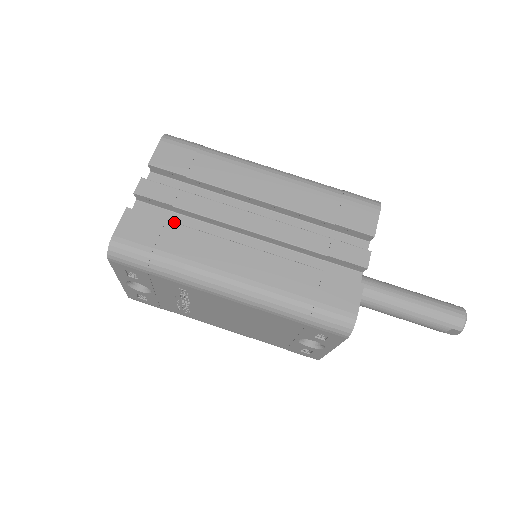
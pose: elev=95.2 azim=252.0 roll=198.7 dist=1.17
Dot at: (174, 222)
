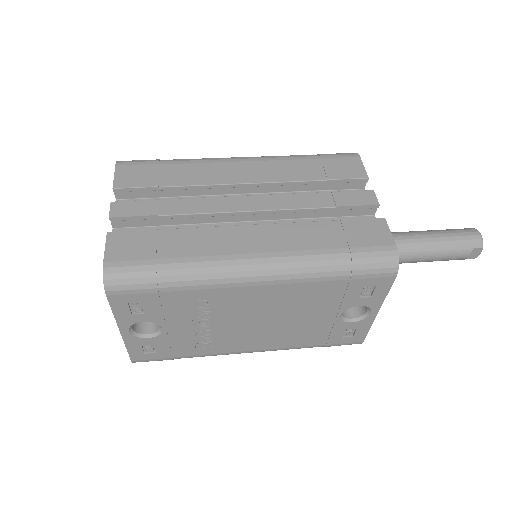
Dot at: (166, 229)
